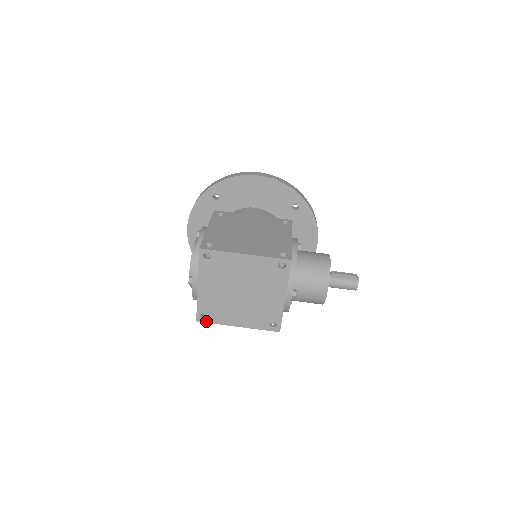
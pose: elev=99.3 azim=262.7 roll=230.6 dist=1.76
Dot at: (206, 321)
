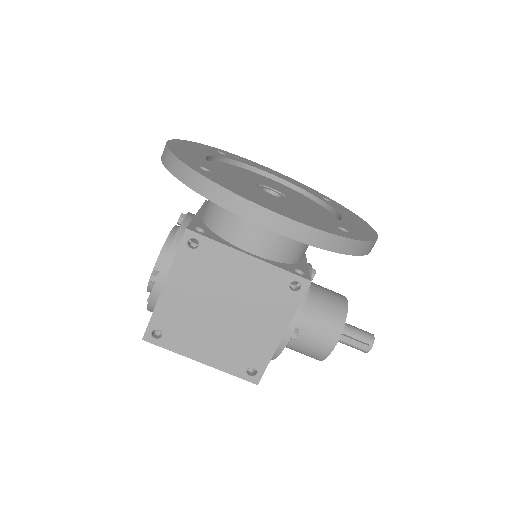
Dot at: occluded
